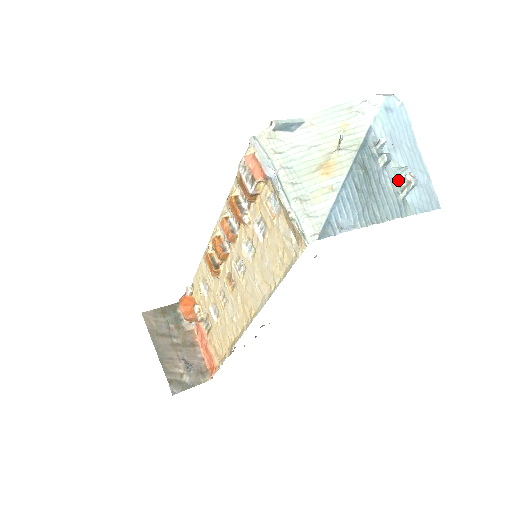
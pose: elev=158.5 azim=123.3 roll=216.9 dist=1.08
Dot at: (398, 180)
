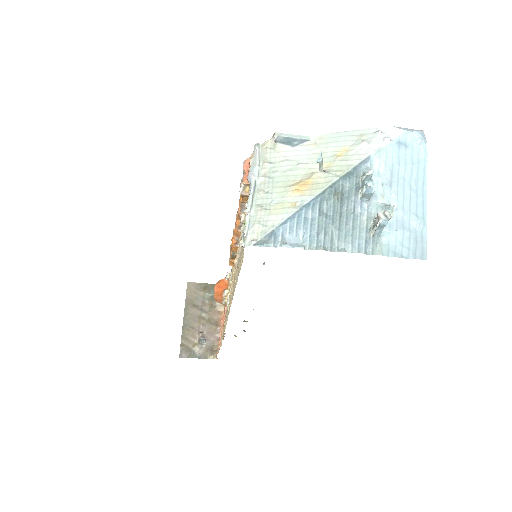
Dot at: occluded
